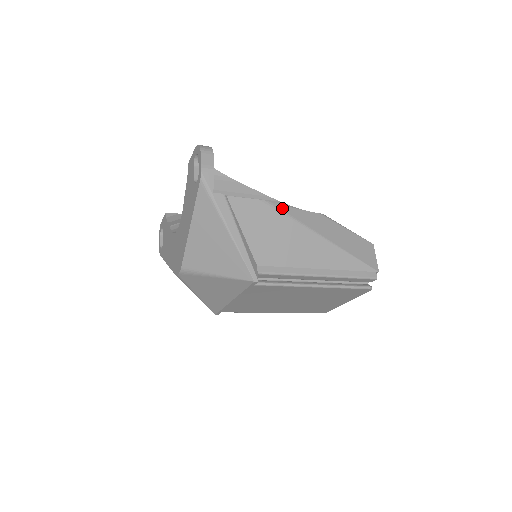
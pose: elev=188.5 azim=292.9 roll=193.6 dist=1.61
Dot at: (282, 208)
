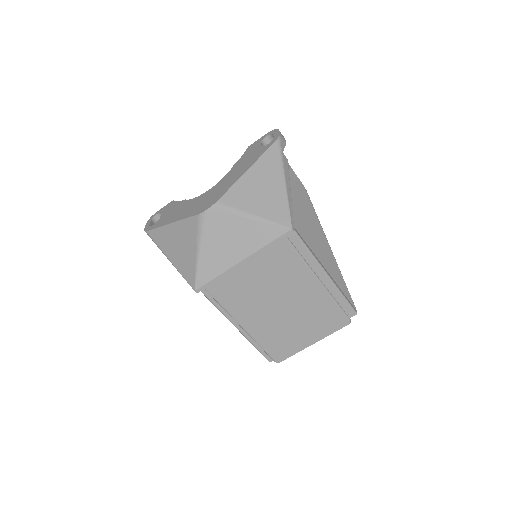
Dot at: occluded
